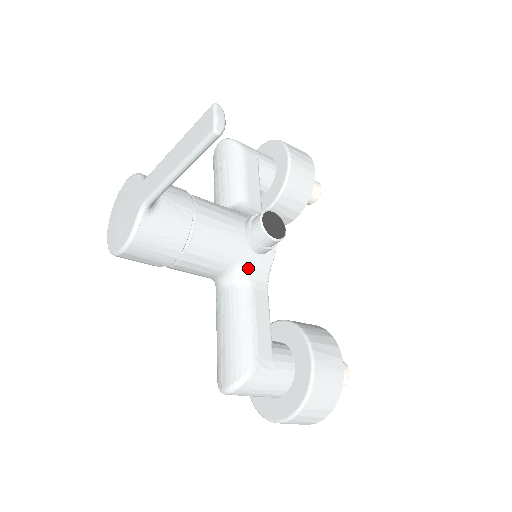
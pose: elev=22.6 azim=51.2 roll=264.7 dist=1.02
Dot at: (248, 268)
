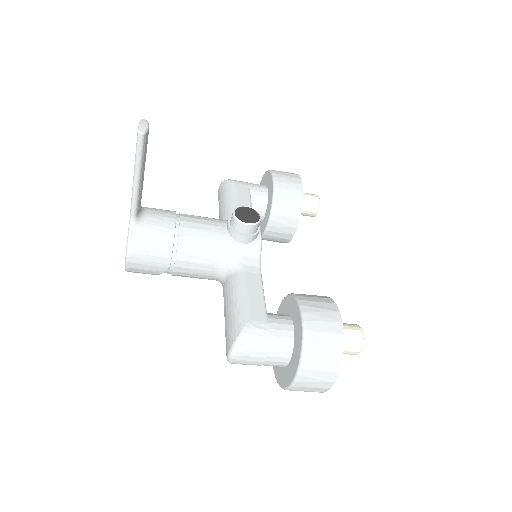
Dot at: (237, 257)
